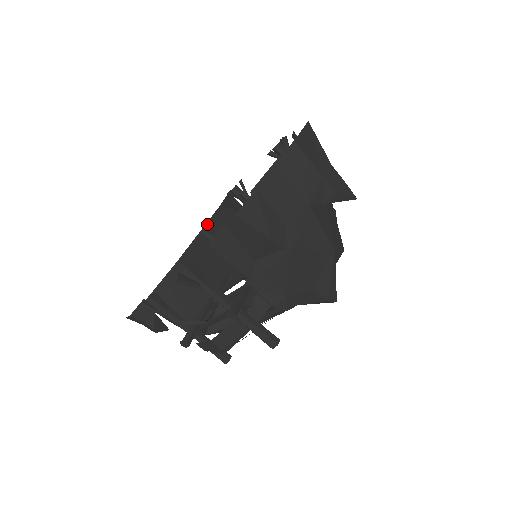
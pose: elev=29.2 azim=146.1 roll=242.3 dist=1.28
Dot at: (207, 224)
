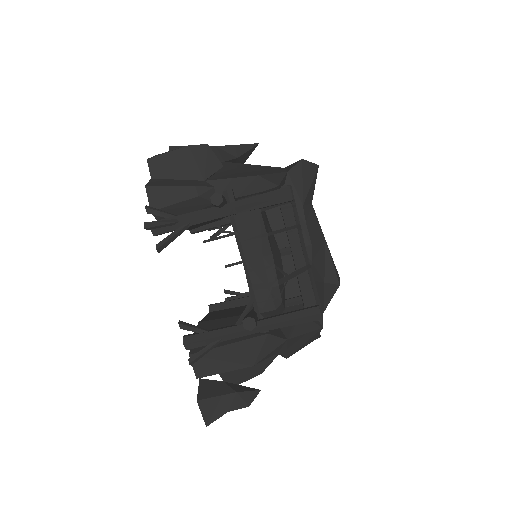
Dot at: occluded
